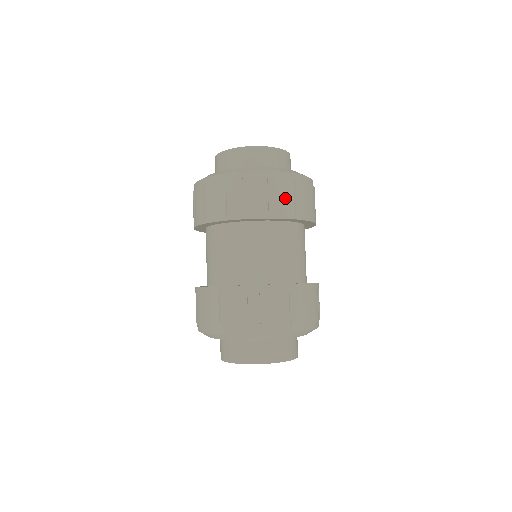
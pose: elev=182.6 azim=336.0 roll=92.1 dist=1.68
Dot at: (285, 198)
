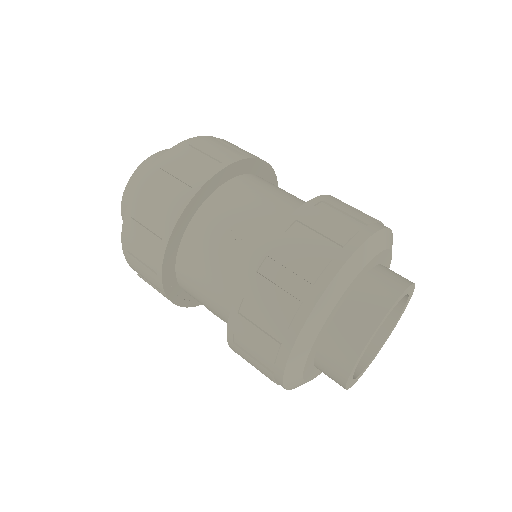
Dot at: (224, 148)
